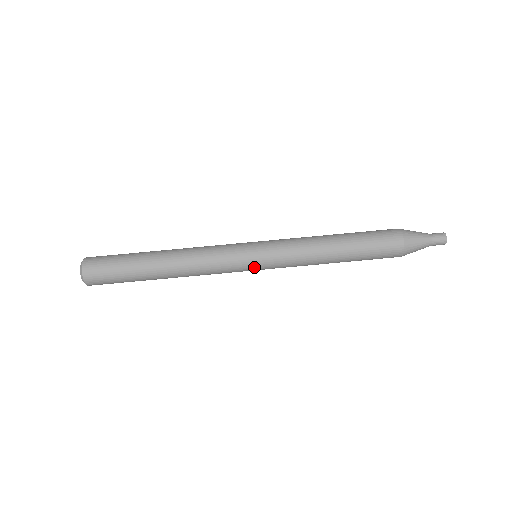
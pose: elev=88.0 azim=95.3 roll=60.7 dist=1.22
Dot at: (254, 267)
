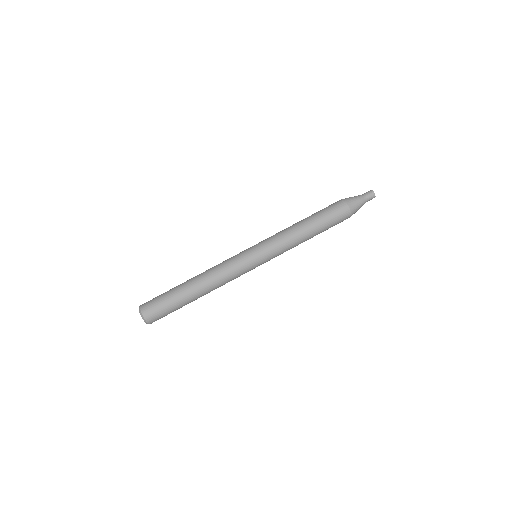
Dot at: (254, 254)
